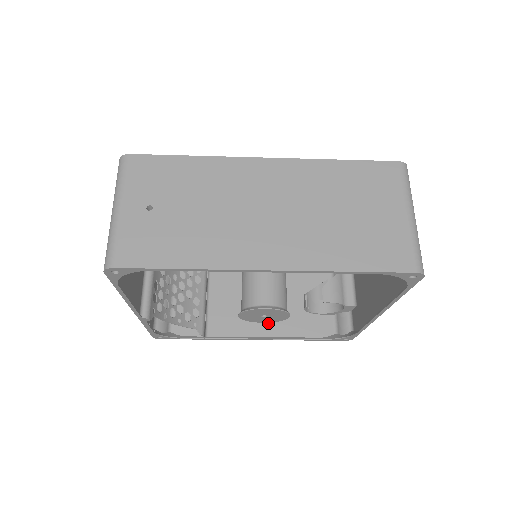
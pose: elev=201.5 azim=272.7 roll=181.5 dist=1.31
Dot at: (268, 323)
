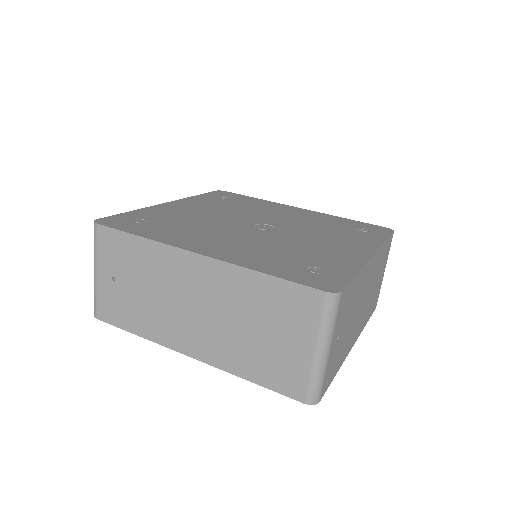
Dot at: occluded
